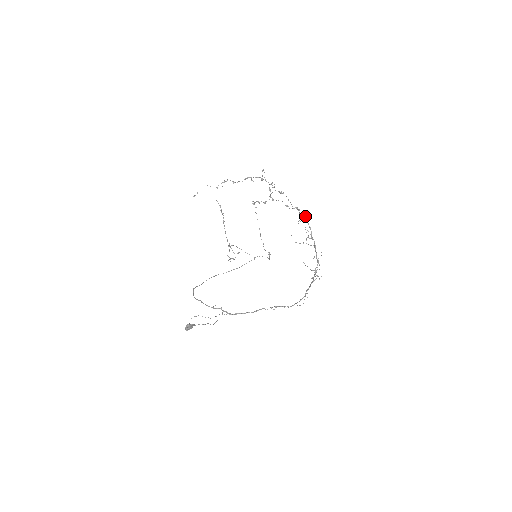
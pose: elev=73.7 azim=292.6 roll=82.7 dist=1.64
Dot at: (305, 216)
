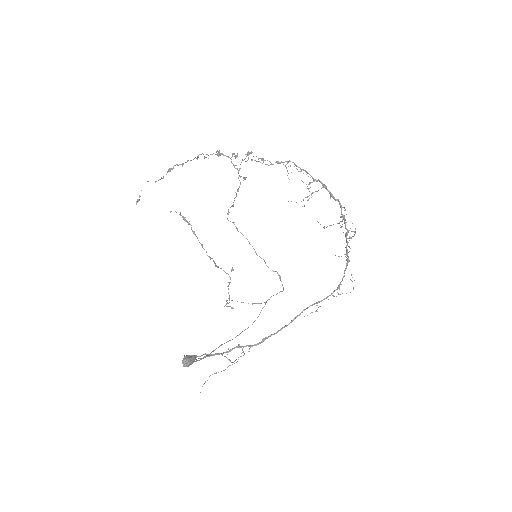
Dot at: occluded
